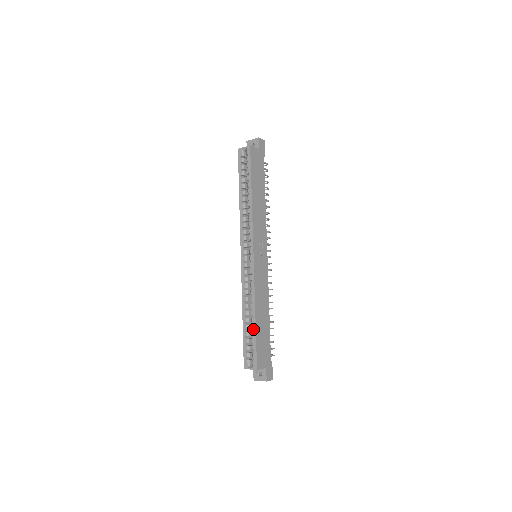
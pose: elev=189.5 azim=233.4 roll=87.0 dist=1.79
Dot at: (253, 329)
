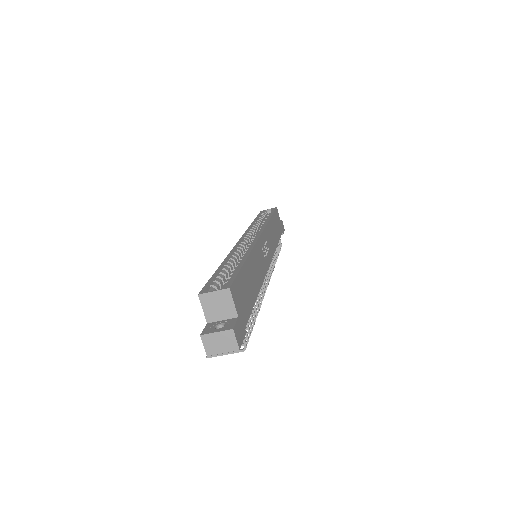
Dot at: (238, 265)
